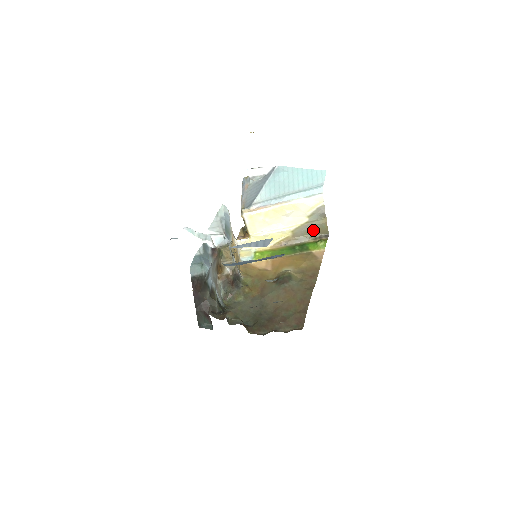
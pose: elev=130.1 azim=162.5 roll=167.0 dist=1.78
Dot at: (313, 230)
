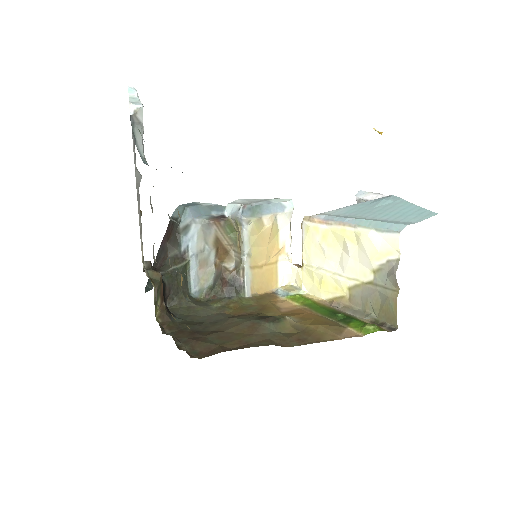
Dot at: (377, 305)
